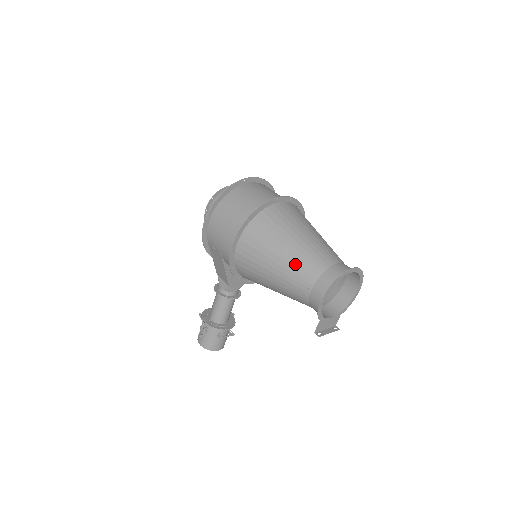
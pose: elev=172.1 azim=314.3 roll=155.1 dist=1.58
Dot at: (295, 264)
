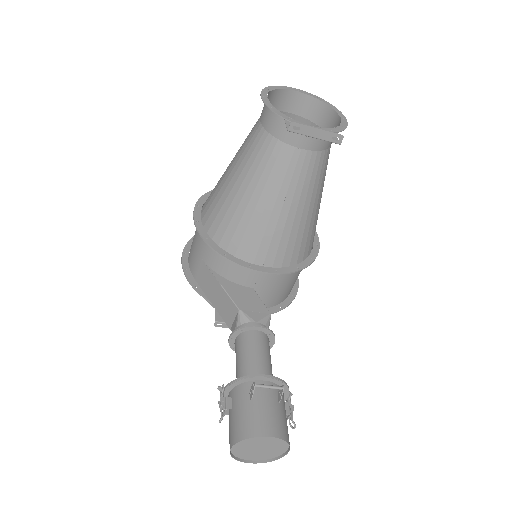
Dot at: occluded
